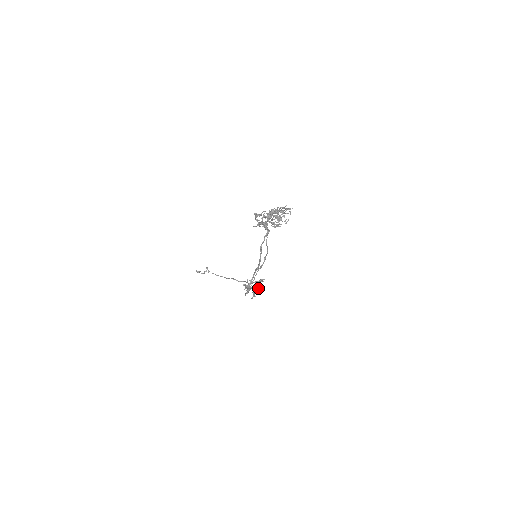
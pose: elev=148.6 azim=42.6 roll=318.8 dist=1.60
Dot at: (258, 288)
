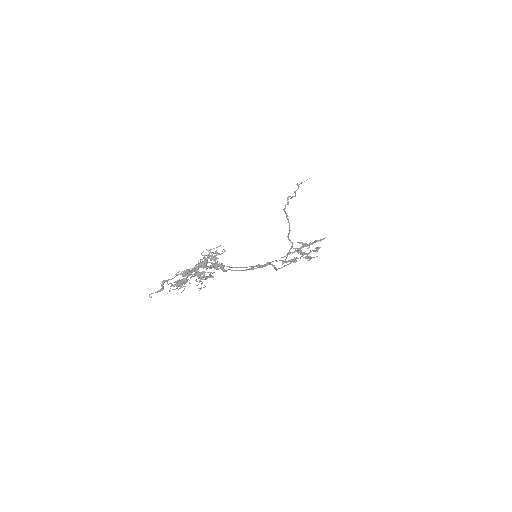
Dot at: (317, 248)
